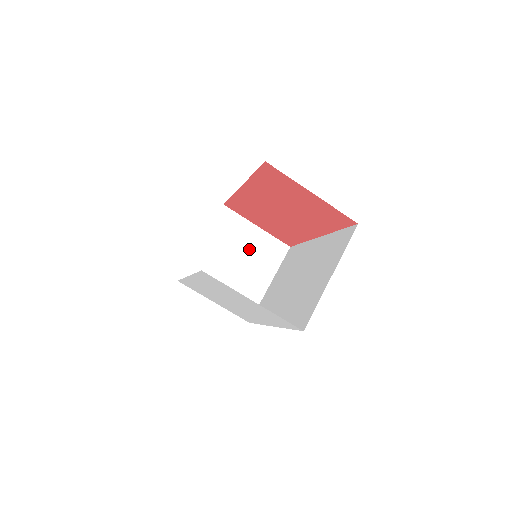
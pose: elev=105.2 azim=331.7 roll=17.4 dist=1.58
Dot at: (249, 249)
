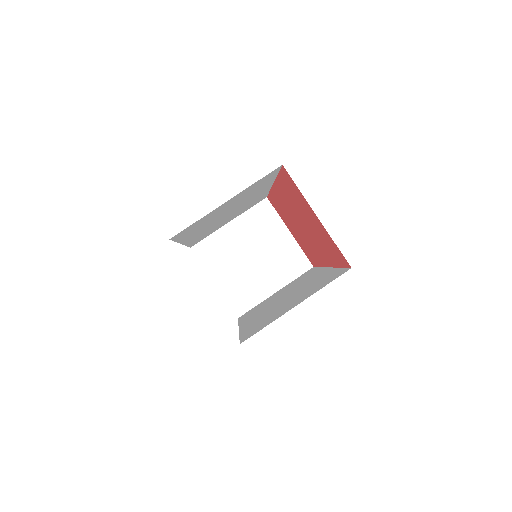
Dot at: (271, 250)
